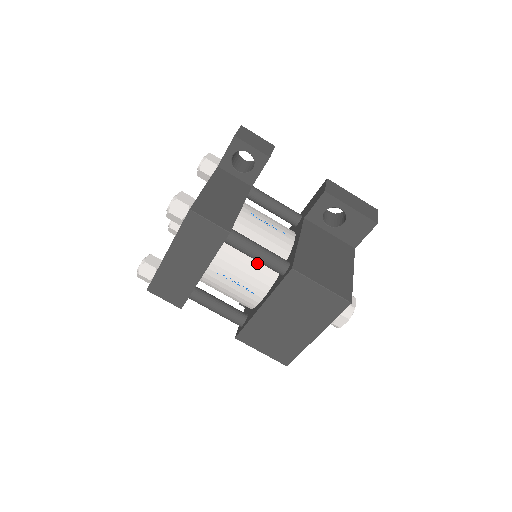
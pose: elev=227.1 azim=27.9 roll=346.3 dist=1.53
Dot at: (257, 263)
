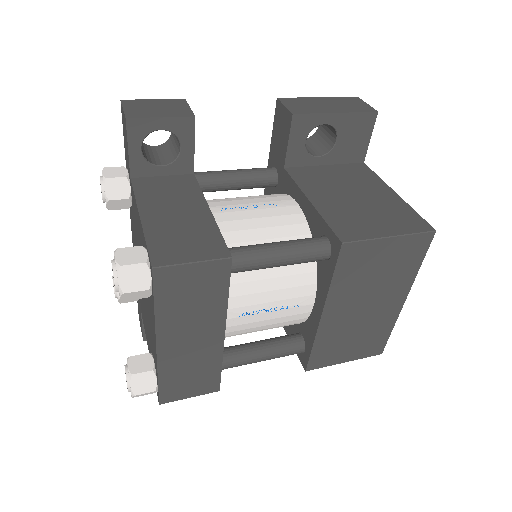
Dot at: (280, 267)
